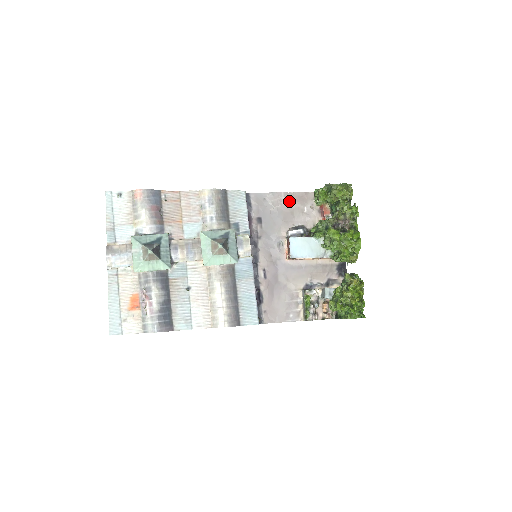
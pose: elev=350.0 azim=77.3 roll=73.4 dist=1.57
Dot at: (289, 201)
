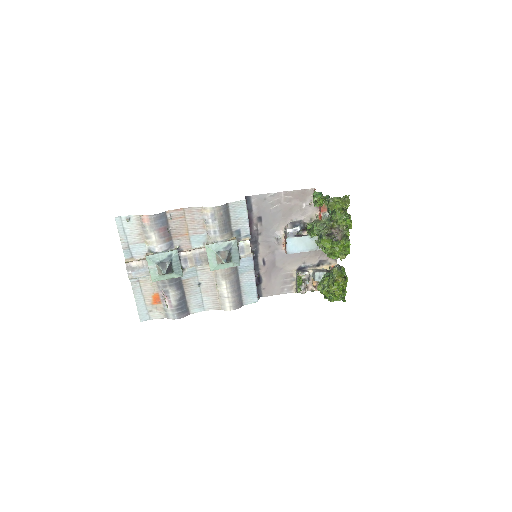
Dot at: (288, 199)
